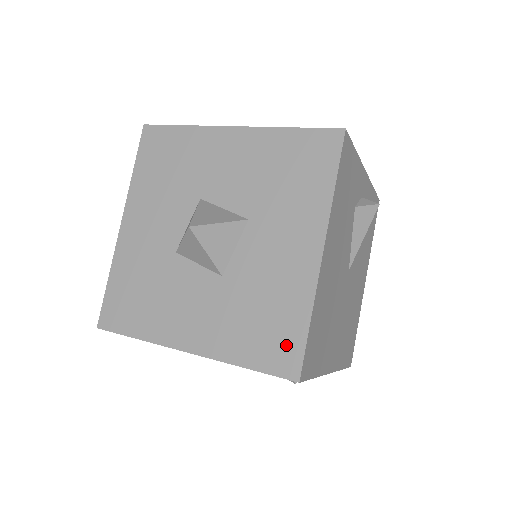
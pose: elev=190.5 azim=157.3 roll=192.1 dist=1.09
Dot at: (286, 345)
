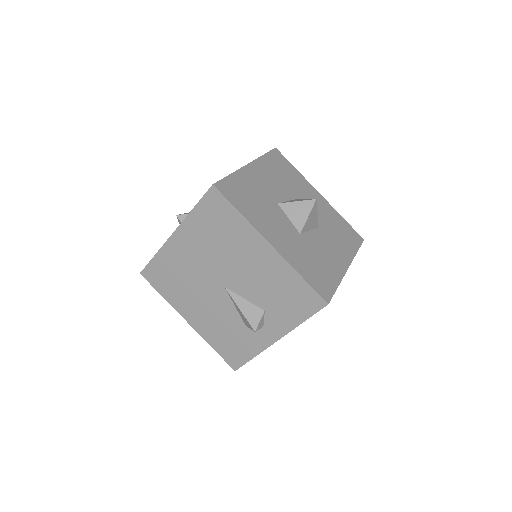
Dot at: (326, 285)
